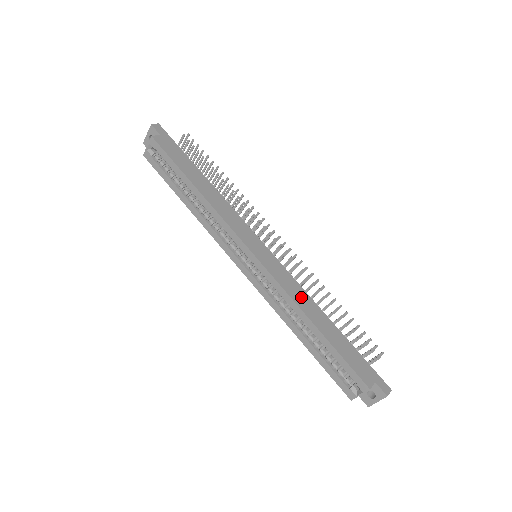
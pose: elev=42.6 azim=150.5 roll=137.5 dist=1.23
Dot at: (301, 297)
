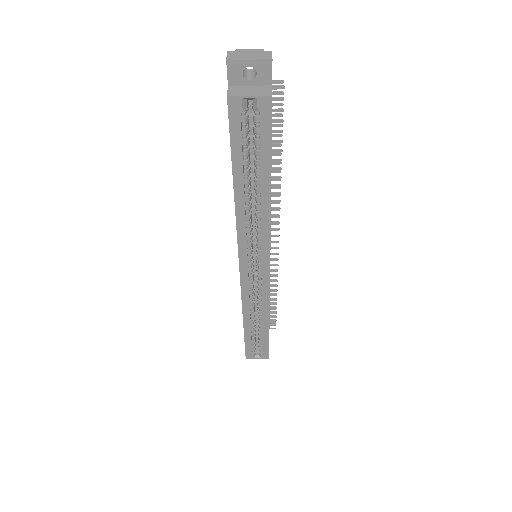
Dot at: occluded
